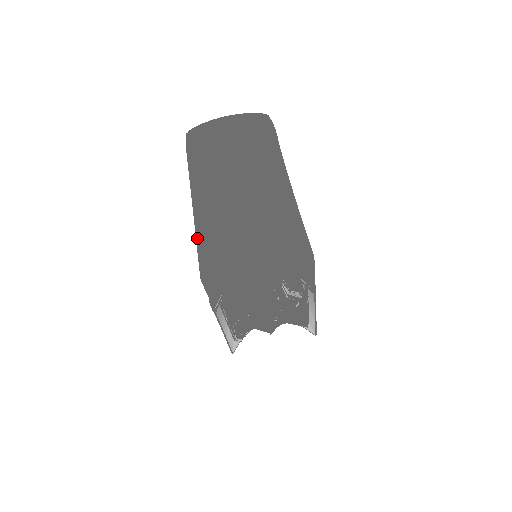
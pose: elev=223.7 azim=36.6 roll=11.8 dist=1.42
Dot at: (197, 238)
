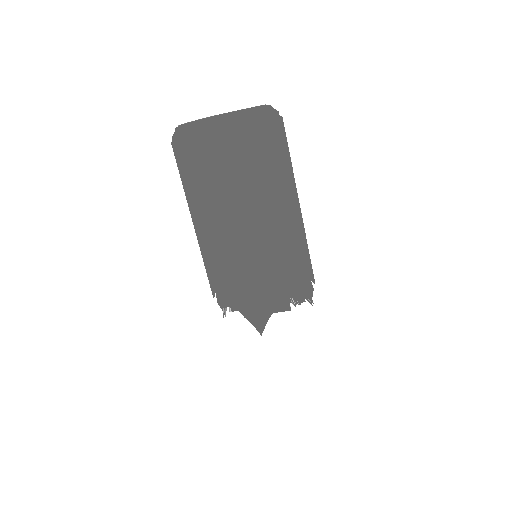
Dot at: (241, 273)
